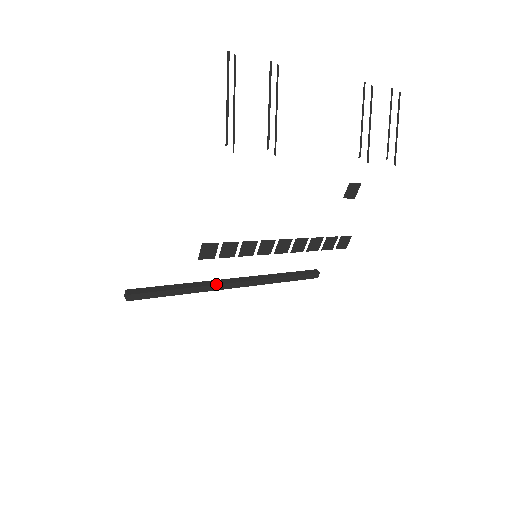
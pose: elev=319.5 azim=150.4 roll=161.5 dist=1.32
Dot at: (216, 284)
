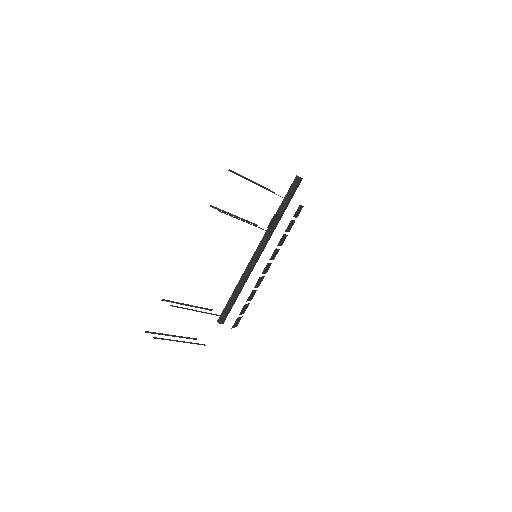
Dot at: (250, 269)
